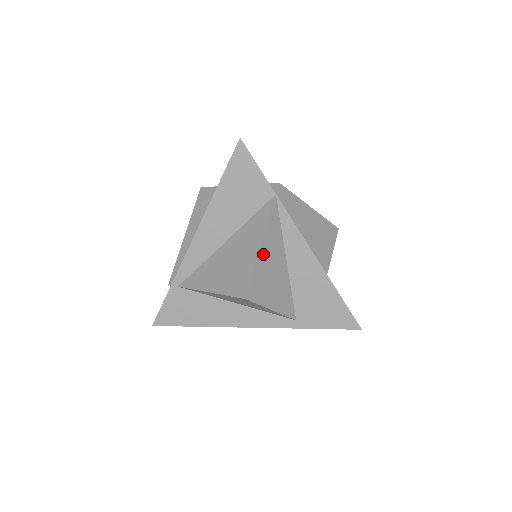
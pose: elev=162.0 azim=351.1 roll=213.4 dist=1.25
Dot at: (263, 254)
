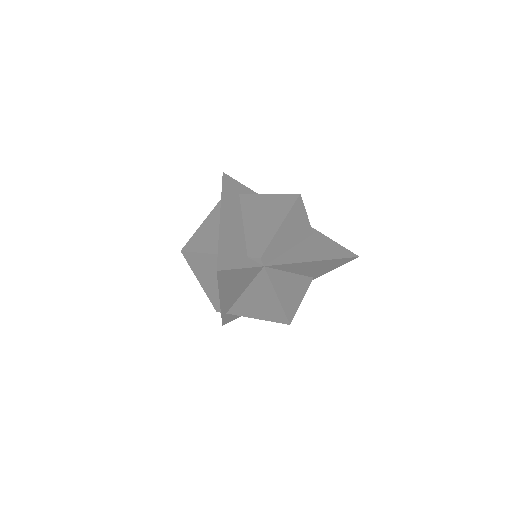
Dot at: (281, 297)
